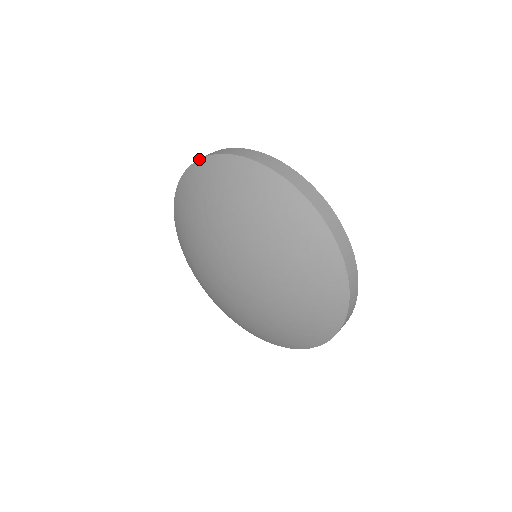
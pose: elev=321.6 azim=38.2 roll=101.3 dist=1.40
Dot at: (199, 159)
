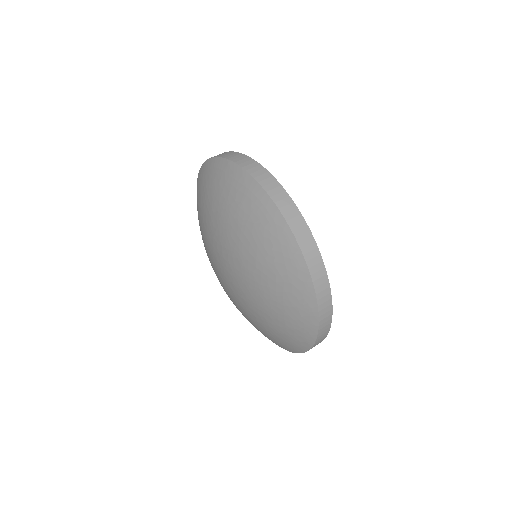
Dot at: (201, 166)
